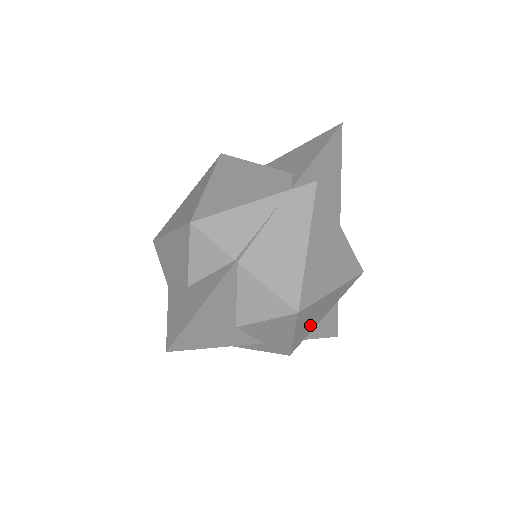
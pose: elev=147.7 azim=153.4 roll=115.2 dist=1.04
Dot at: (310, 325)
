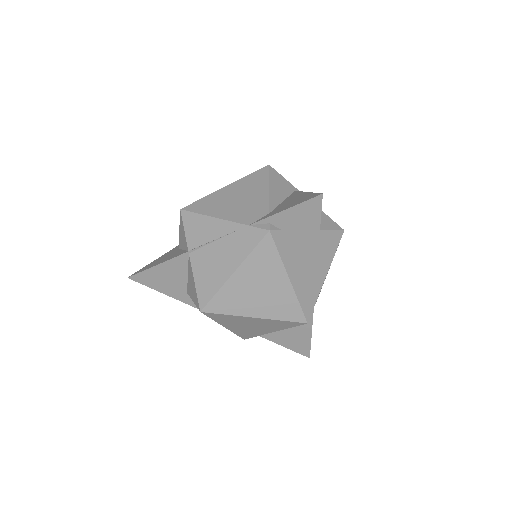
Dot at: (249, 329)
